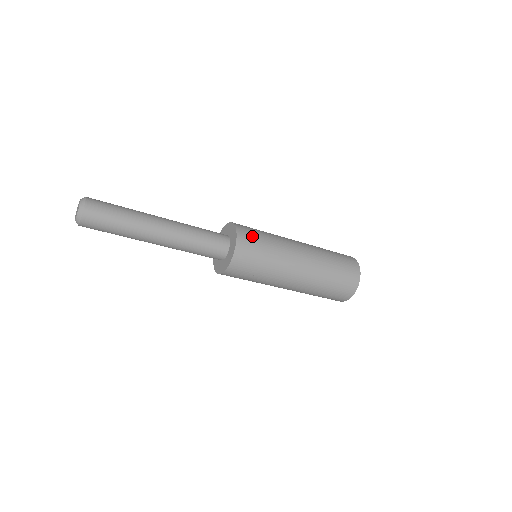
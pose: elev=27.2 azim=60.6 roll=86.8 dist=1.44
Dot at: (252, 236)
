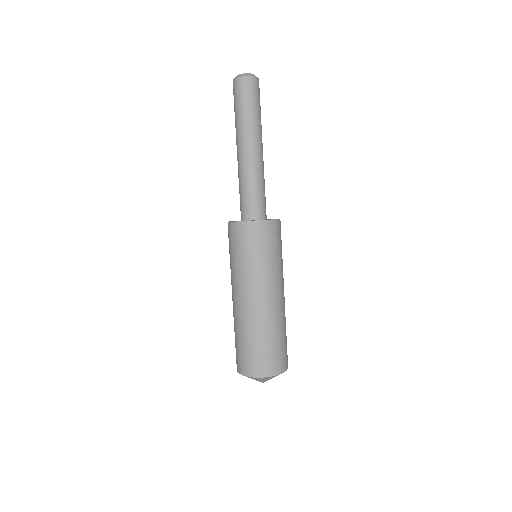
Dot at: occluded
